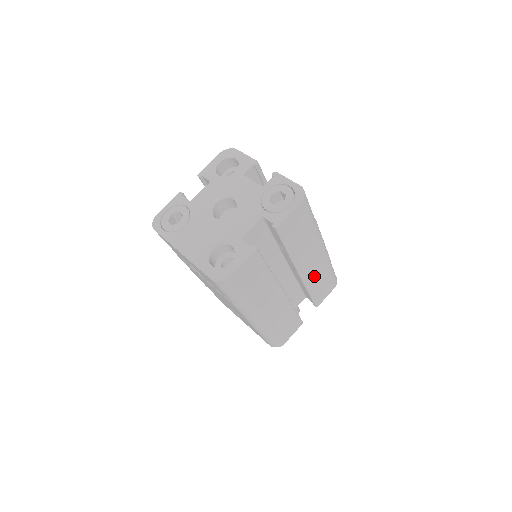
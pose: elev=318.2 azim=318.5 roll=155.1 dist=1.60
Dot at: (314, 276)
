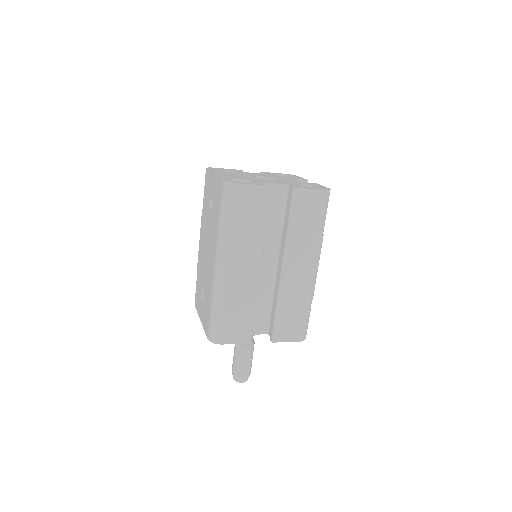
Dot at: (291, 292)
